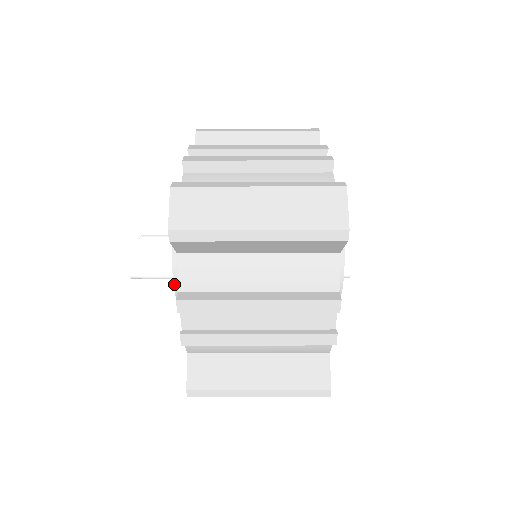
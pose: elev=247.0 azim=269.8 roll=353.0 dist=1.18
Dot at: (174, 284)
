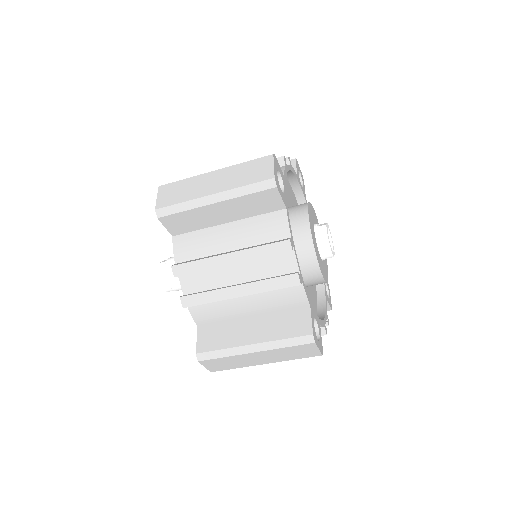
Dot at: occluded
